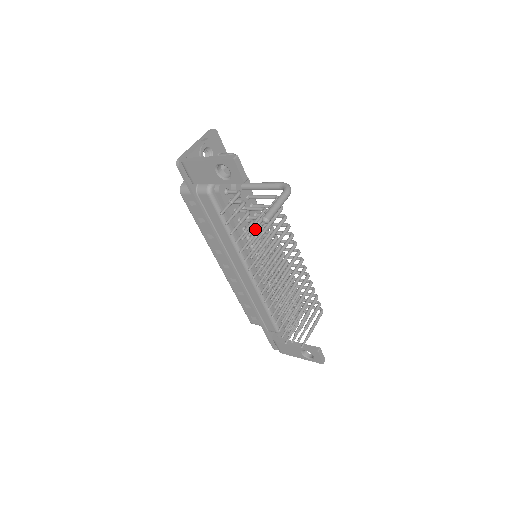
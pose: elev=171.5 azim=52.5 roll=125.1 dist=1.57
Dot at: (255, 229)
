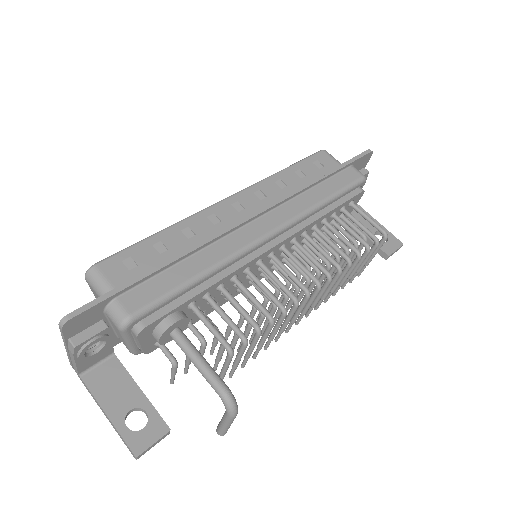
Dot at: occluded
